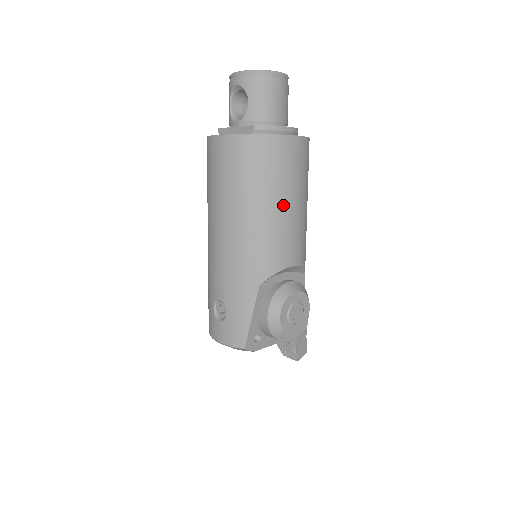
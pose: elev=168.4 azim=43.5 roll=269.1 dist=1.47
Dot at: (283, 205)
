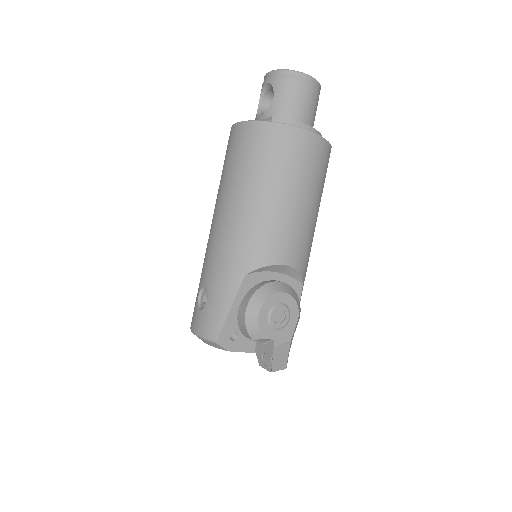
Dot at: (286, 197)
